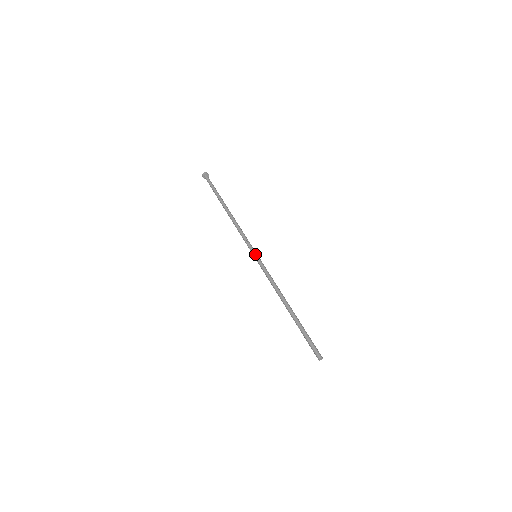
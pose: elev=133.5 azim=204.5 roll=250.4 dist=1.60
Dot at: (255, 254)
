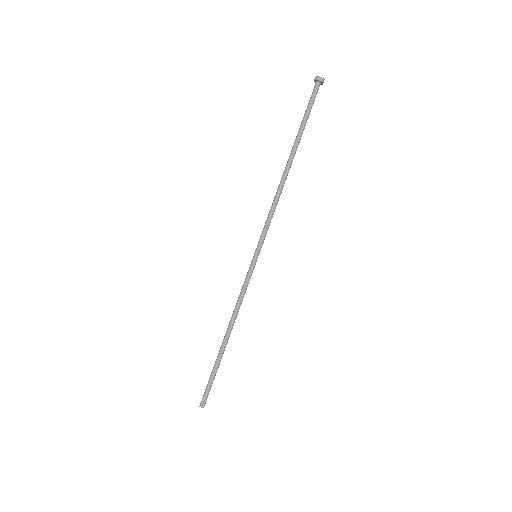
Dot at: (256, 255)
